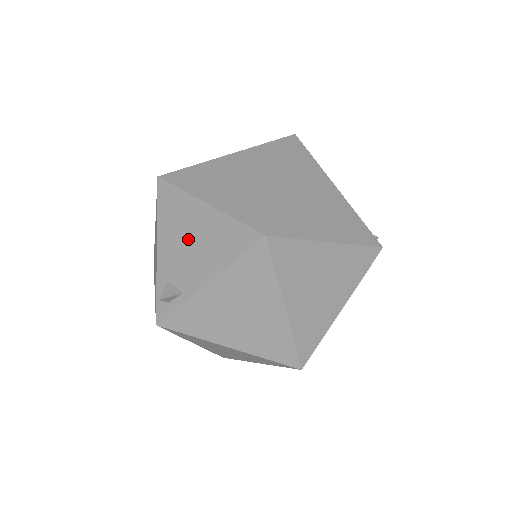
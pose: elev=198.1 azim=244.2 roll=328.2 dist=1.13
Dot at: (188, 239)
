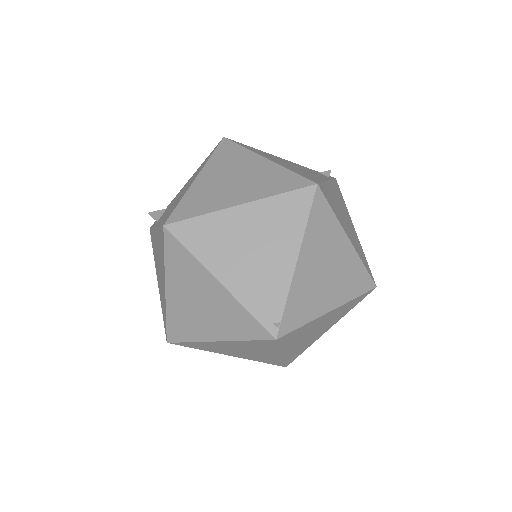
Dot at: (182, 192)
